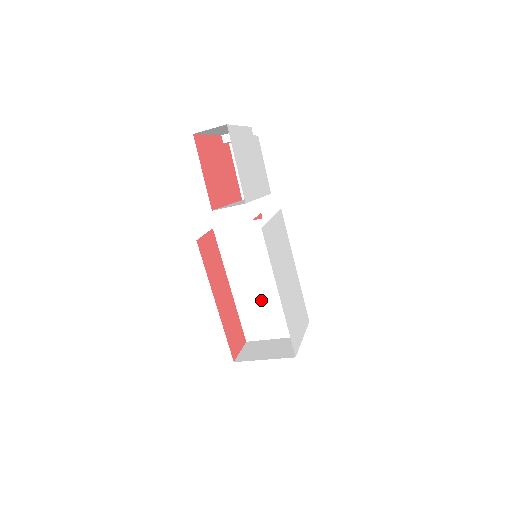
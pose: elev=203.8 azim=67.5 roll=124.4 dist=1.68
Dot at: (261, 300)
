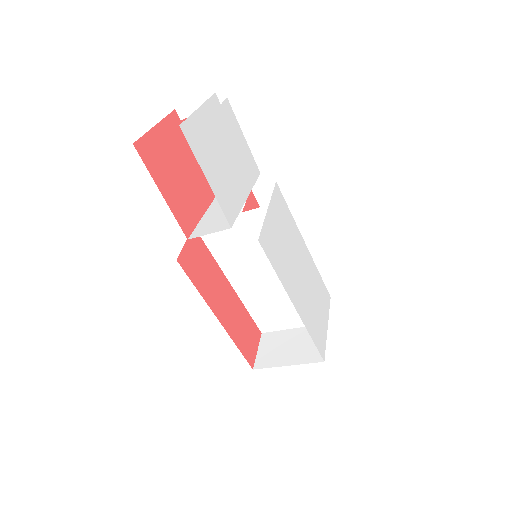
Dot at: (271, 294)
